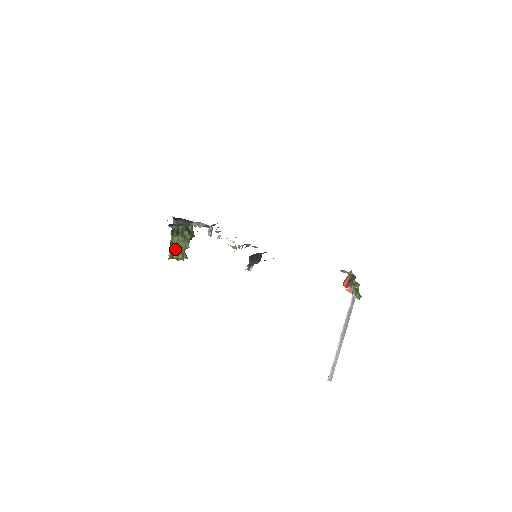
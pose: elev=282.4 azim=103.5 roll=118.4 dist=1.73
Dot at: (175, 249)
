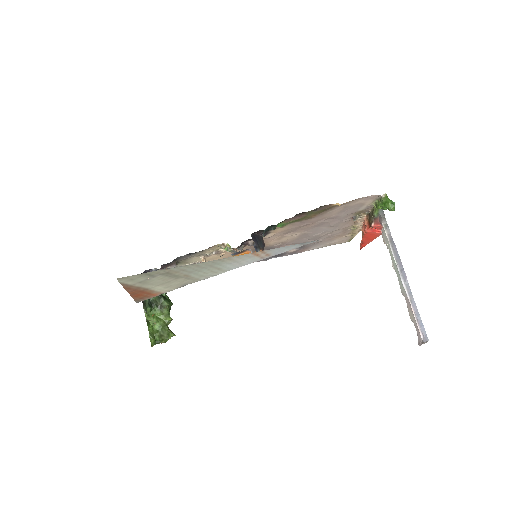
Dot at: (155, 330)
